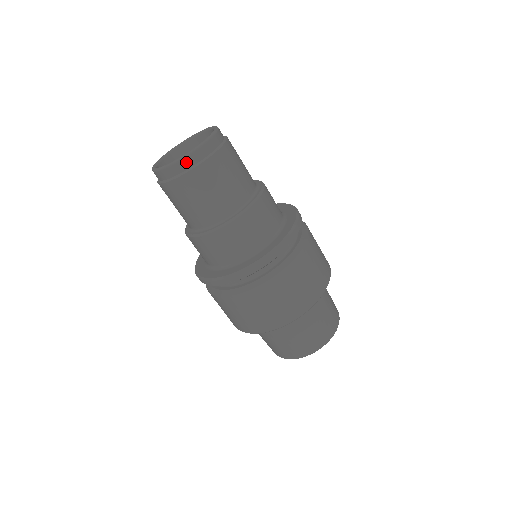
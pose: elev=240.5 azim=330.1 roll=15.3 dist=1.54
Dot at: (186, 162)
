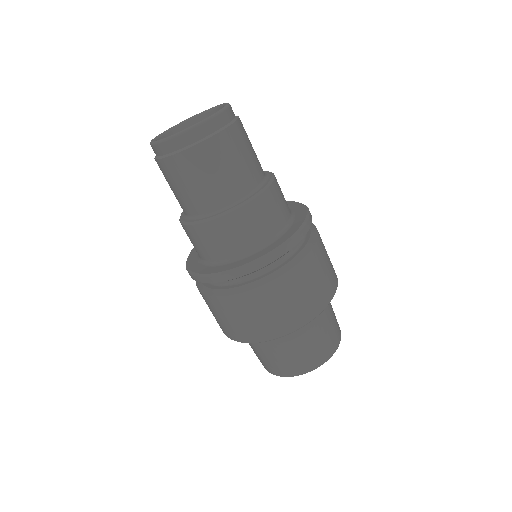
Dot at: (208, 126)
